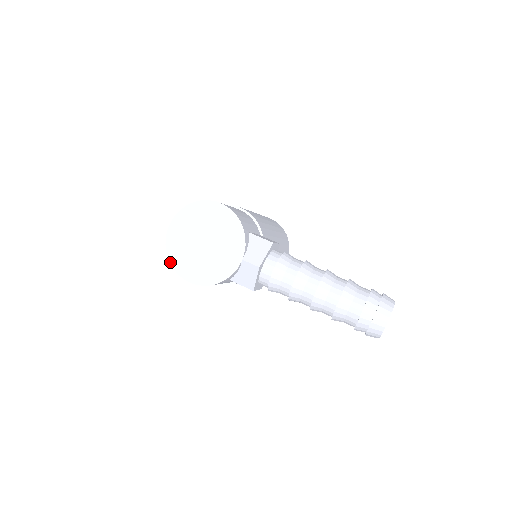
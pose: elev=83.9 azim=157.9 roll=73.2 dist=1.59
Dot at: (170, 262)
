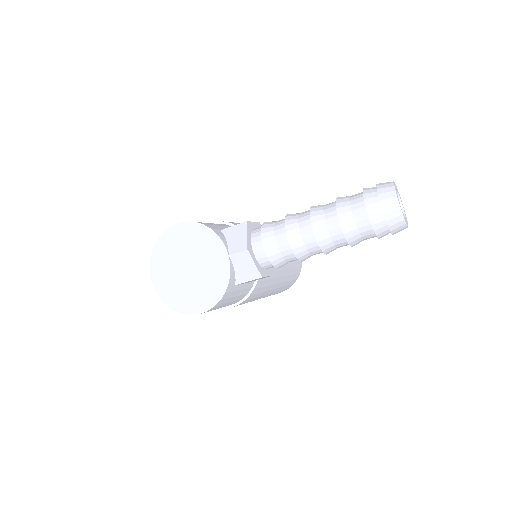
Dot at: occluded
